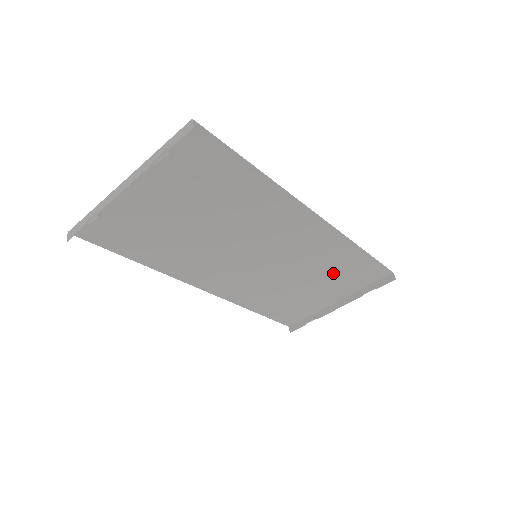
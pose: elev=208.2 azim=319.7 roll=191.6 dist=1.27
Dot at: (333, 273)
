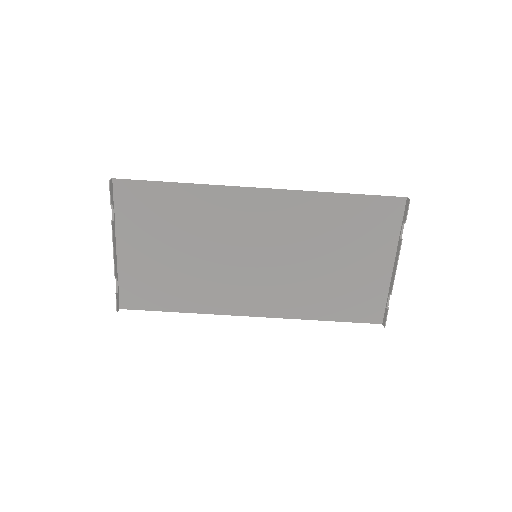
Dot at: (345, 234)
